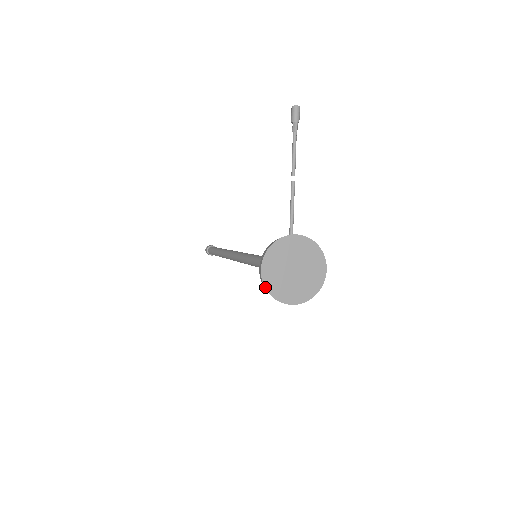
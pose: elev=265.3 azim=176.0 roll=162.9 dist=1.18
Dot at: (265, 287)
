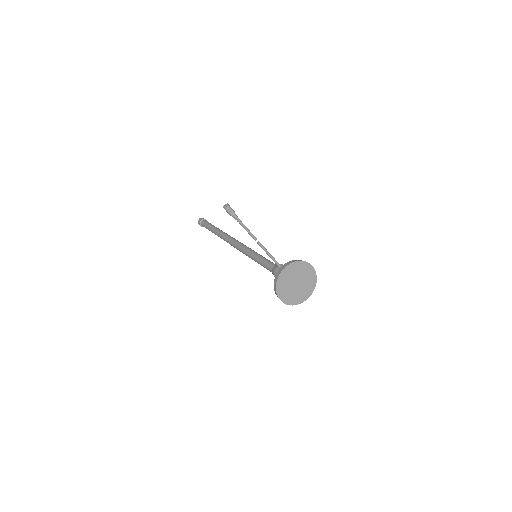
Dot at: occluded
